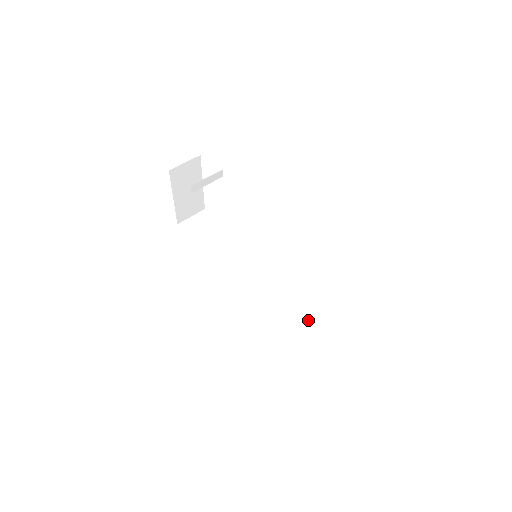
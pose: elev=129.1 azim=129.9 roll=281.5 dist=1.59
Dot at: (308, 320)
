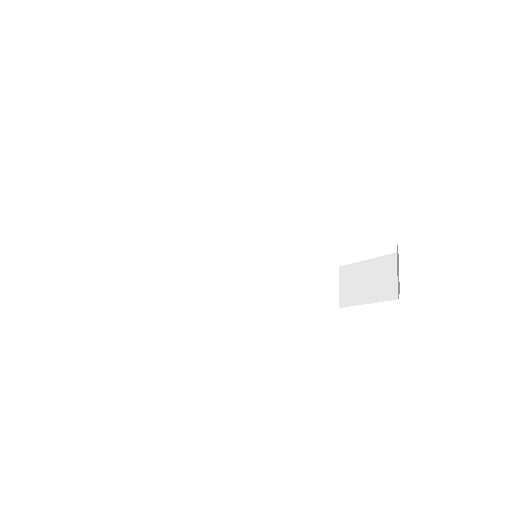
Dot at: (298, 267)
